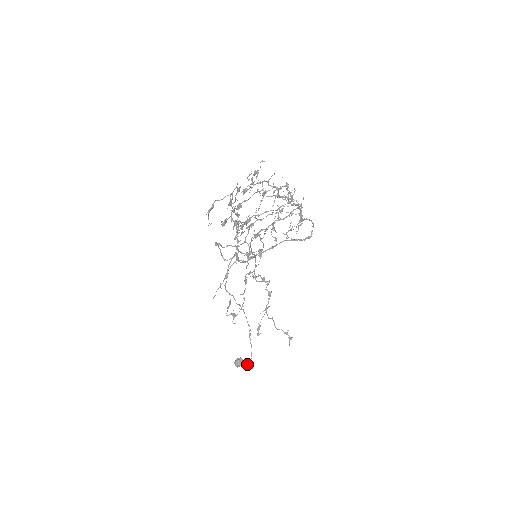
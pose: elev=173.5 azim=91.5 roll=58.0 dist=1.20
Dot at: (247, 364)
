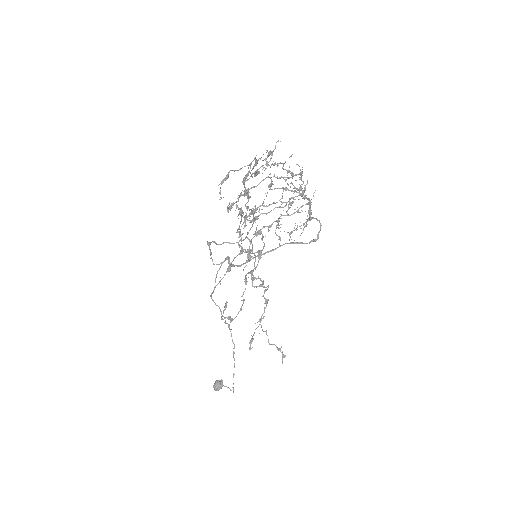
Dot at: (228, 387)
